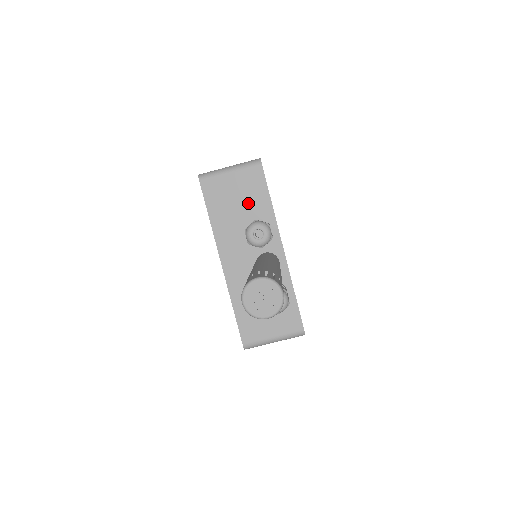
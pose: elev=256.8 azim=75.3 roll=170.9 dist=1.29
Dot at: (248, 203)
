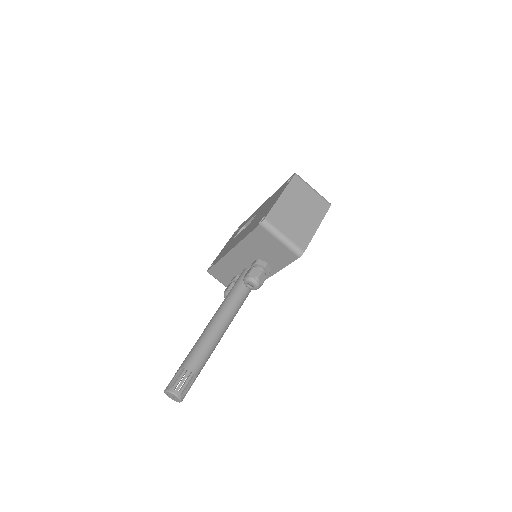
Dot at: (272, 256)
